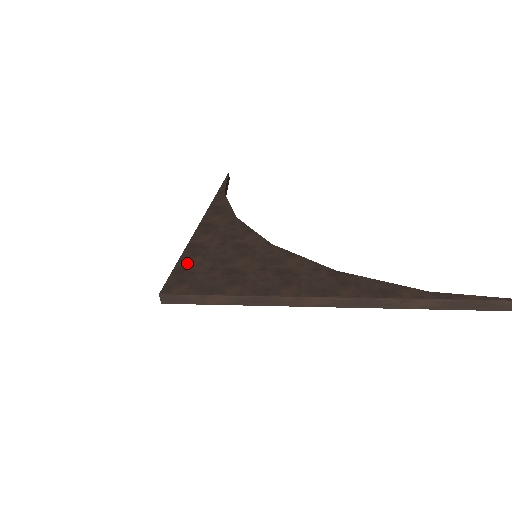
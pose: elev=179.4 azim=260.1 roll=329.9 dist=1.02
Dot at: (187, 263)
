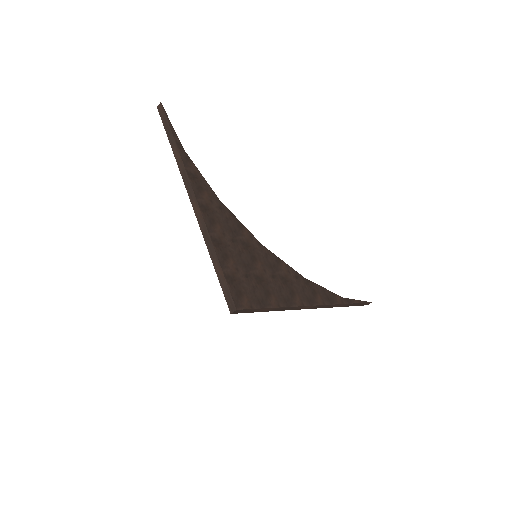
Dot at: (228, 268)
